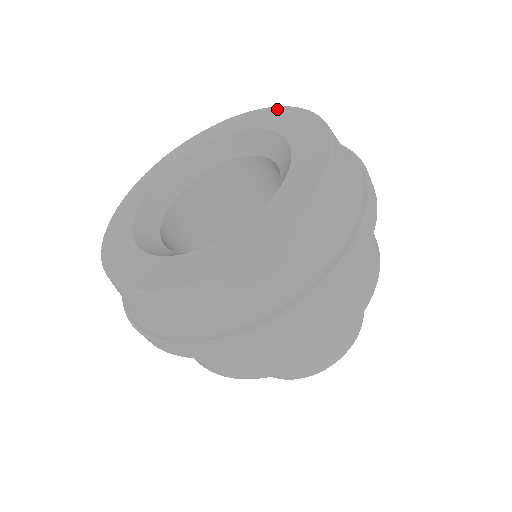
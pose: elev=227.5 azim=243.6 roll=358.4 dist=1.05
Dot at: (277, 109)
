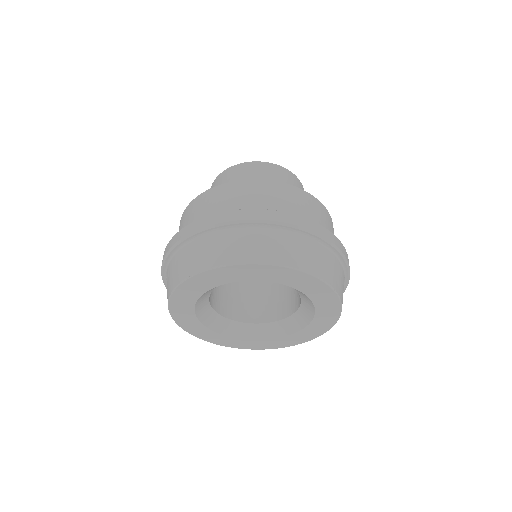
Dot at: (314, 280)
